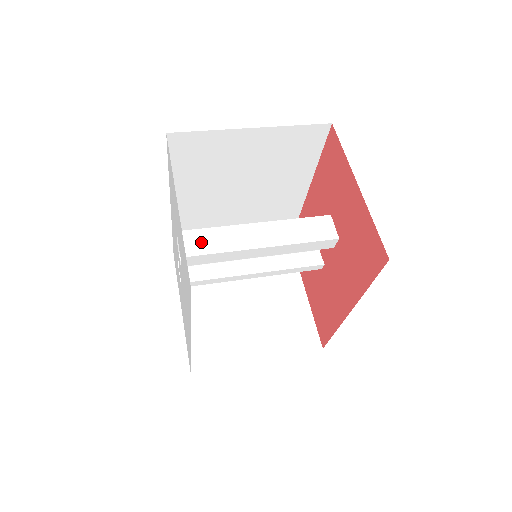
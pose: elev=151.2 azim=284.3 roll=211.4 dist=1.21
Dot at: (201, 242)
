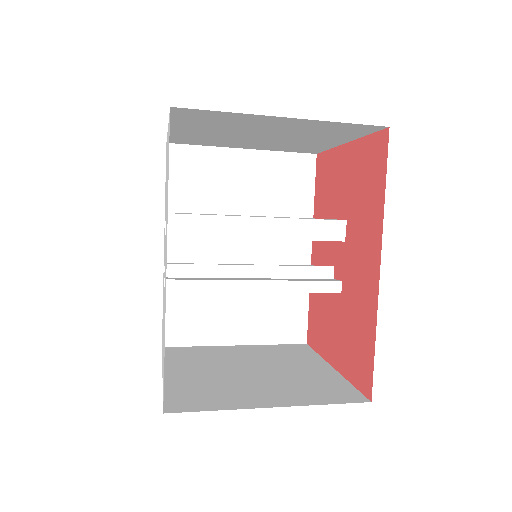
Dot at: occluded
